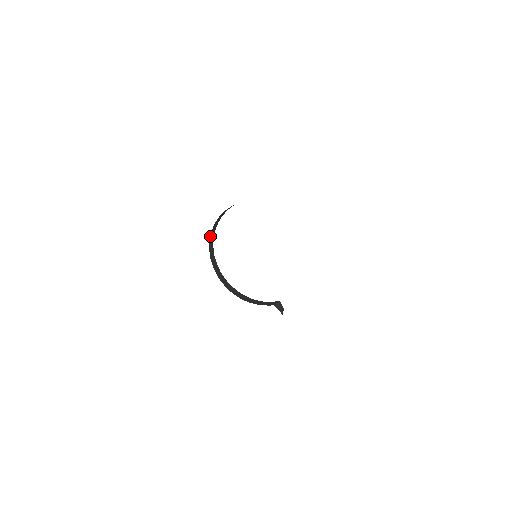
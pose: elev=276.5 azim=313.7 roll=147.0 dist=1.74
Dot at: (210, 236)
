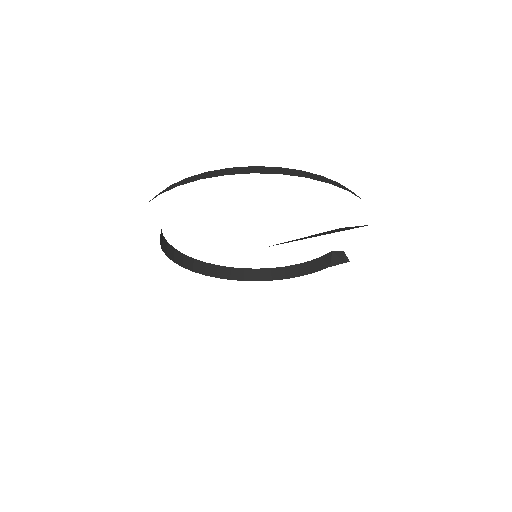
Dot at: occluded
